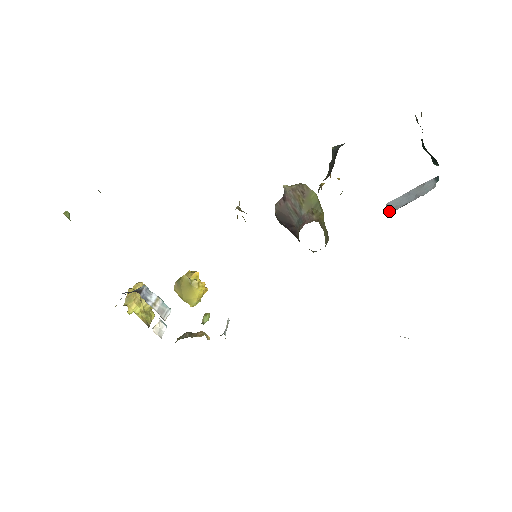
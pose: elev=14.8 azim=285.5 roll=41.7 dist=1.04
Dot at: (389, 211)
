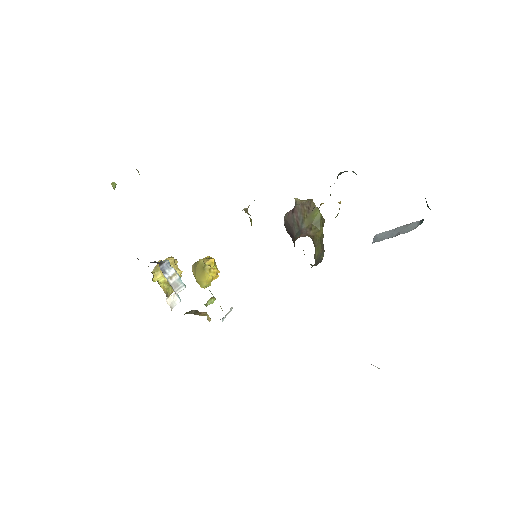
Dot at: (373, 242)
